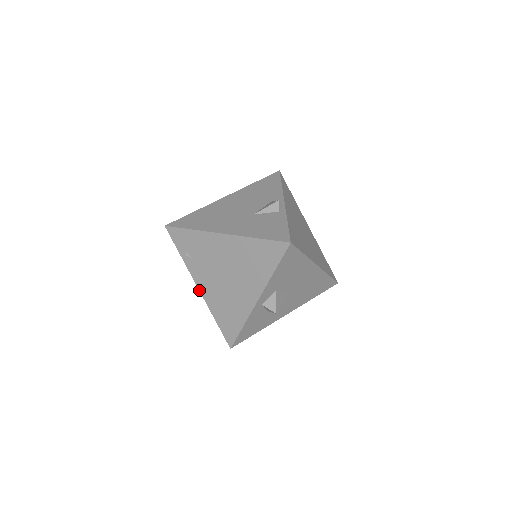
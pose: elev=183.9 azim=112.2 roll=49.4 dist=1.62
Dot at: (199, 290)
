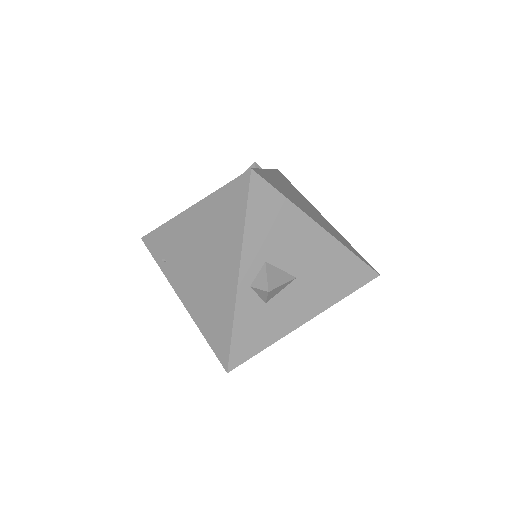
Dot at: (181, 301)
